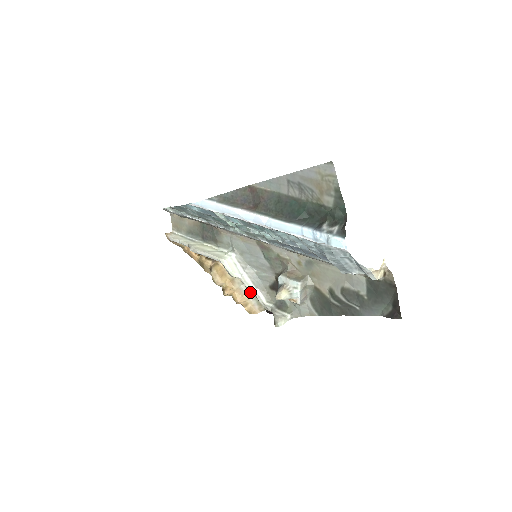
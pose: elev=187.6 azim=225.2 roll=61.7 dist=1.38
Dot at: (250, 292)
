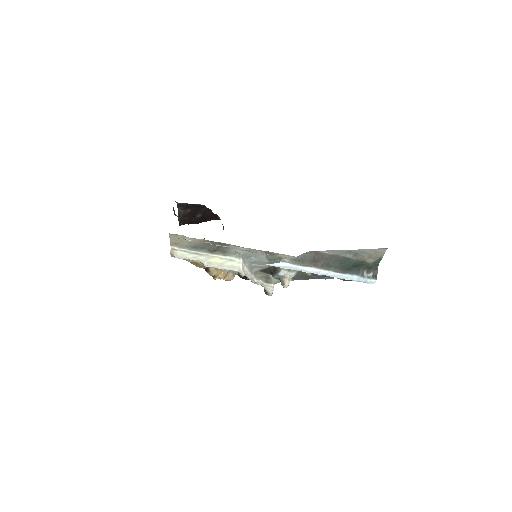
Dot at: (249, 279)
